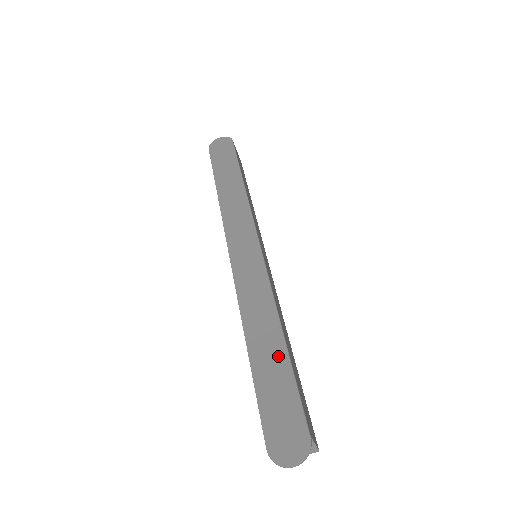
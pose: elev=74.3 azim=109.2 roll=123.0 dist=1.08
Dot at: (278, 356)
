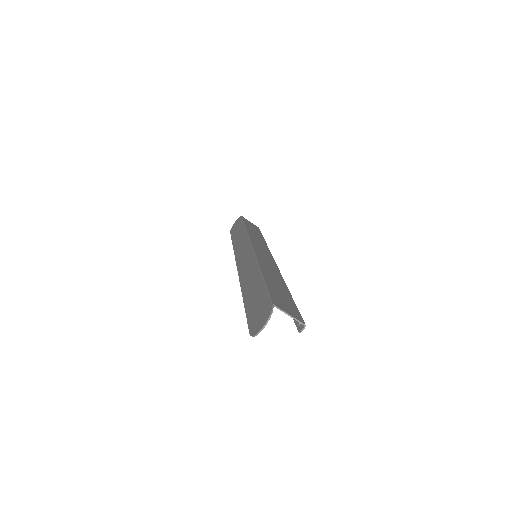
Dot at: (257, 284)
